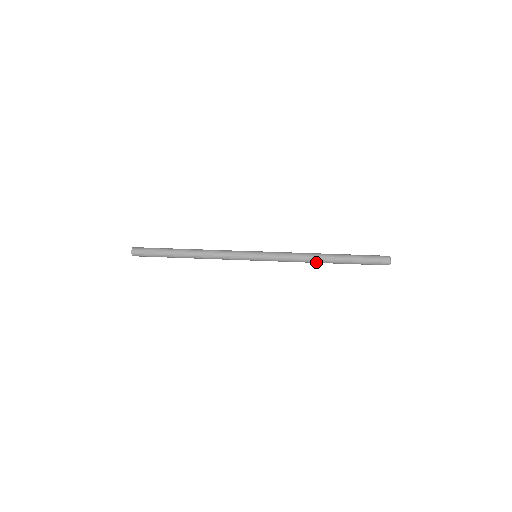
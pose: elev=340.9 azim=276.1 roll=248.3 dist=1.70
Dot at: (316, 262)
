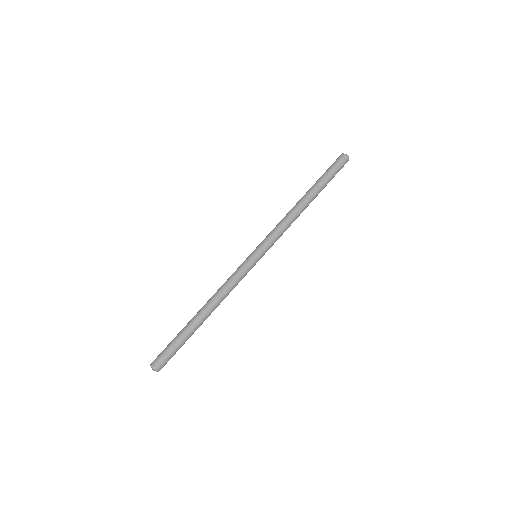
Dot at: occluded
